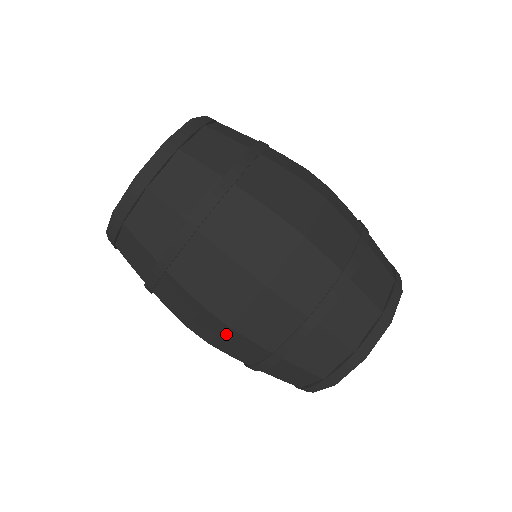
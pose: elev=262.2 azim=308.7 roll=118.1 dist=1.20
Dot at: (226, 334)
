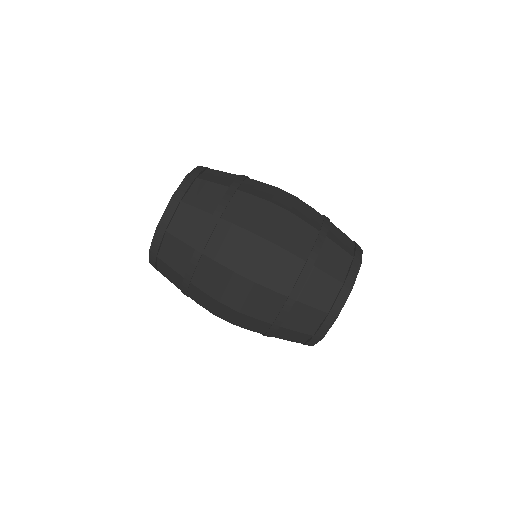
Dot at: occluded
